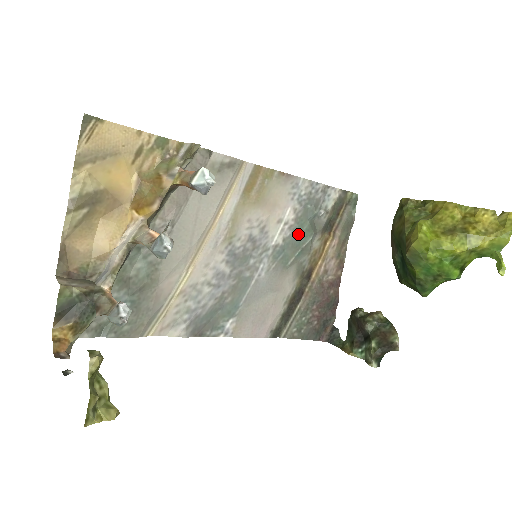
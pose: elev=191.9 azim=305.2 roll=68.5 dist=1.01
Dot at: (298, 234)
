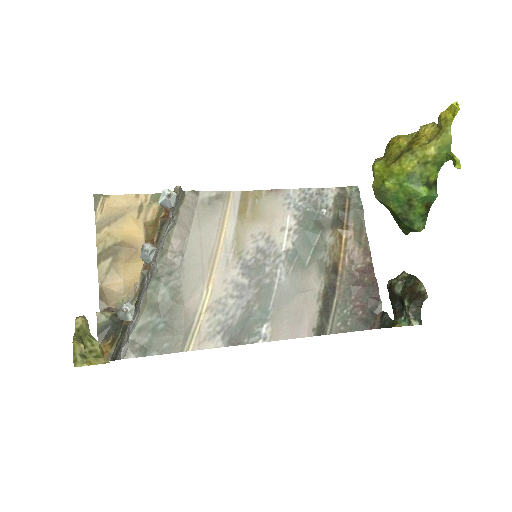
Dot at: (305, 235)
